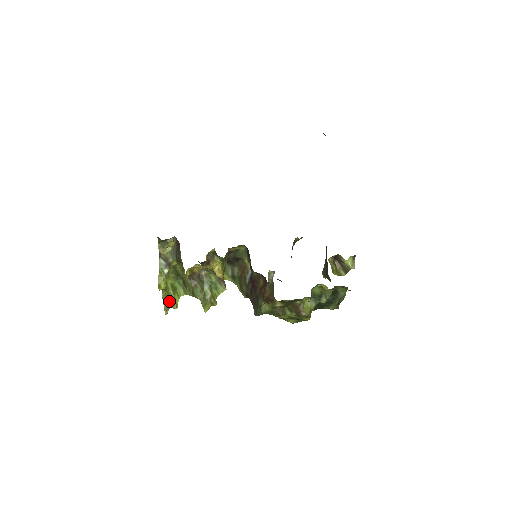
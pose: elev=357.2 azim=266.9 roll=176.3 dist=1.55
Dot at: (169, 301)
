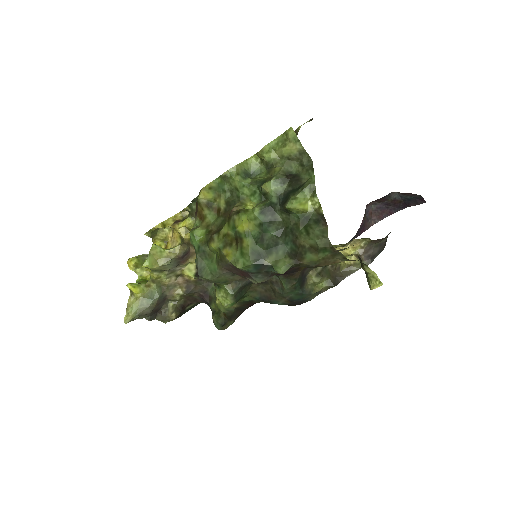
Dot at: occluded
